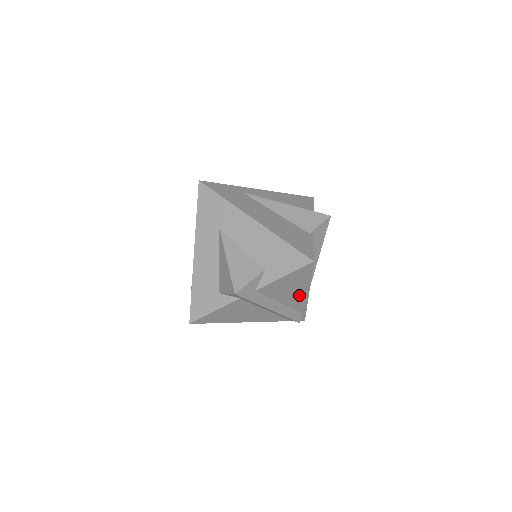
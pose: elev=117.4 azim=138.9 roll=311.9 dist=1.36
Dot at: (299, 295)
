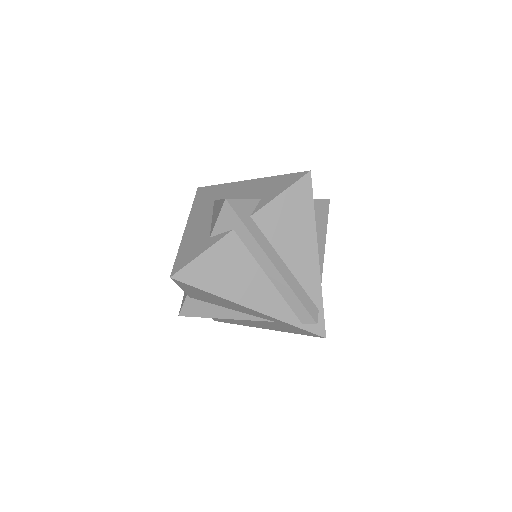
Dot at: (306, 252)
